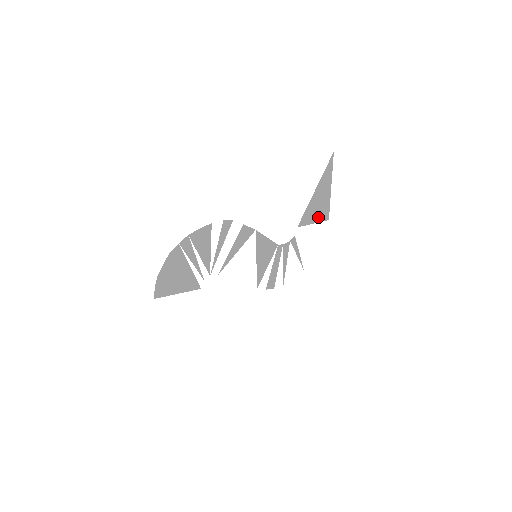
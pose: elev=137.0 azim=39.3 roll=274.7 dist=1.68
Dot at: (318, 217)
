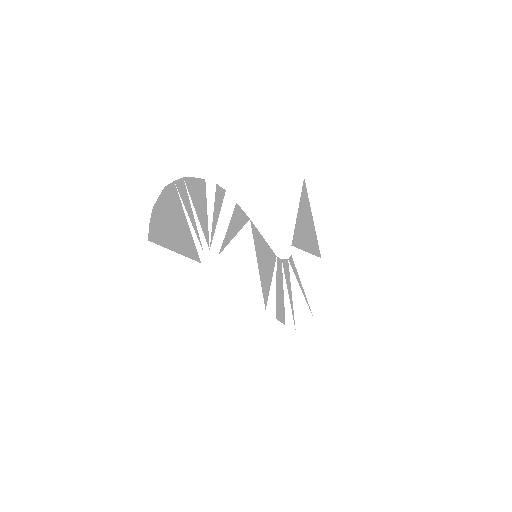
Dot at: (309, 247)
